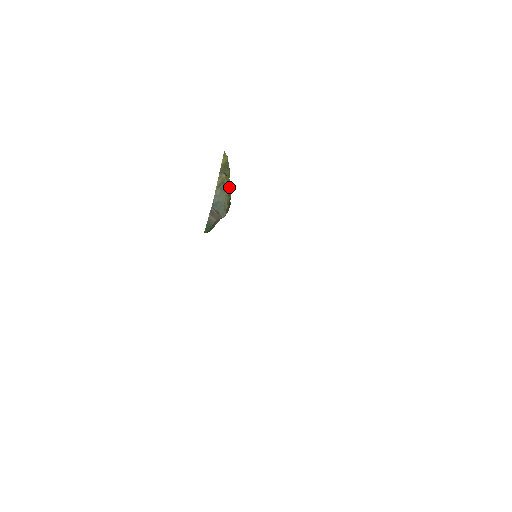
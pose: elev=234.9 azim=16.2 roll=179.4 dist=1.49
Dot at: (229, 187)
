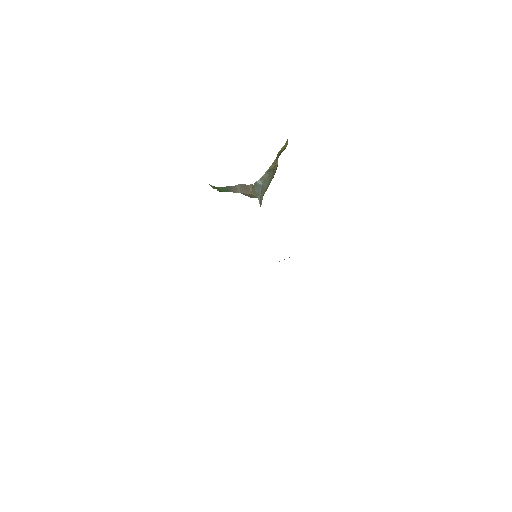
Dot at: occluded
